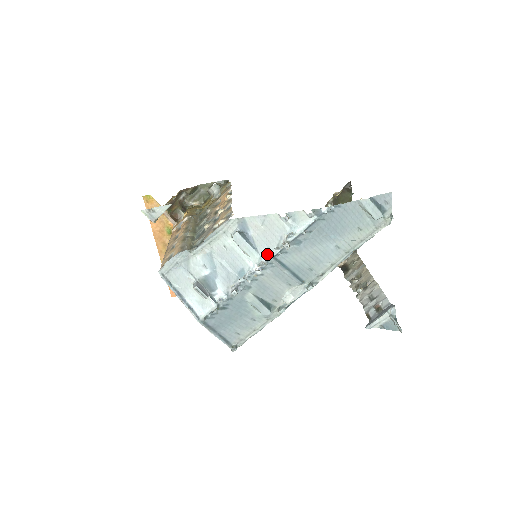
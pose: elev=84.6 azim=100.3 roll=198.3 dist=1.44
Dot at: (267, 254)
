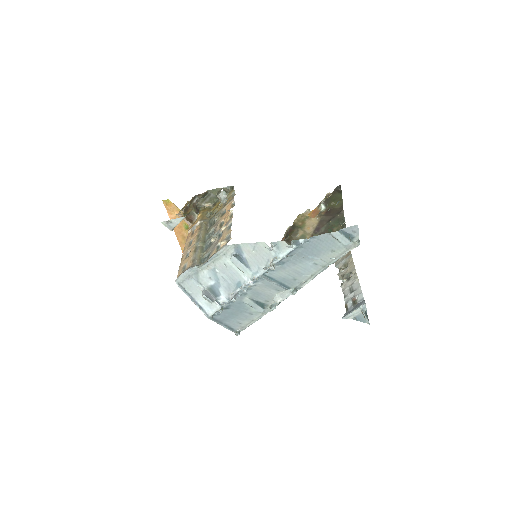
Dot at: (258, 272)
